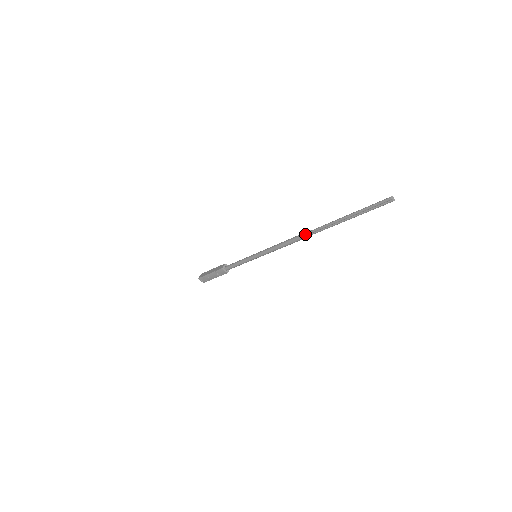
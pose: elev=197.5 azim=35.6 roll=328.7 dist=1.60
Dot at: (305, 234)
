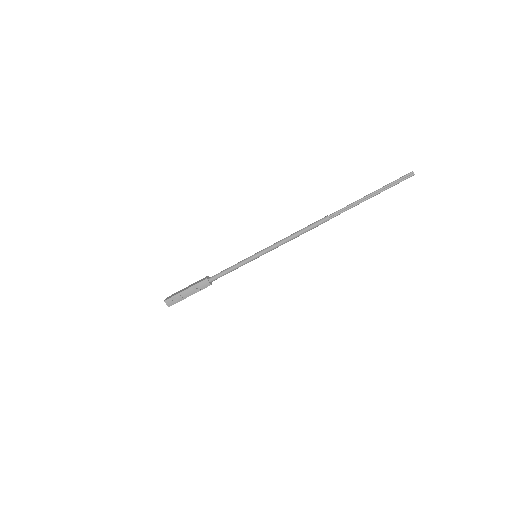
Dot at: (324, 218)
